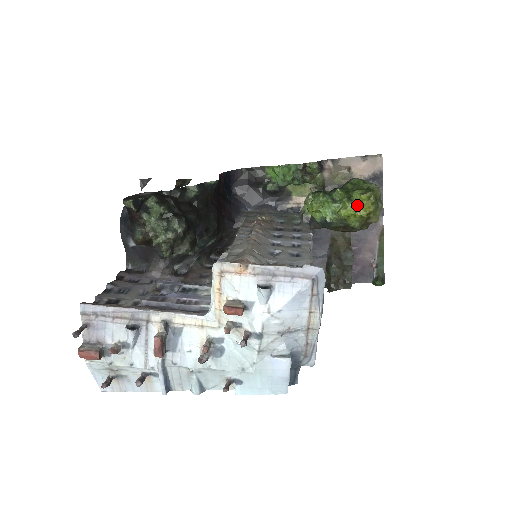
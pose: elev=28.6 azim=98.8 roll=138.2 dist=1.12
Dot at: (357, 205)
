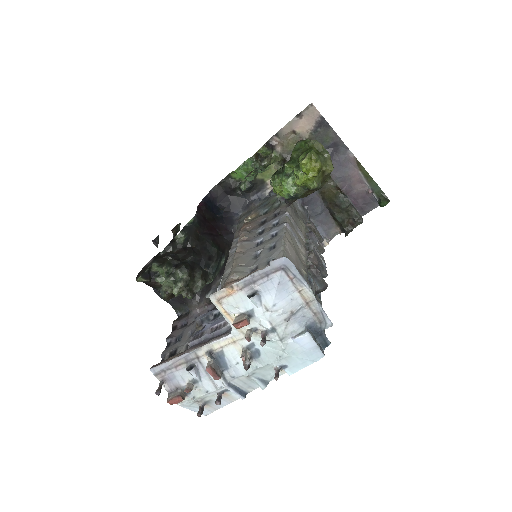
Dot at: (303, 171)
